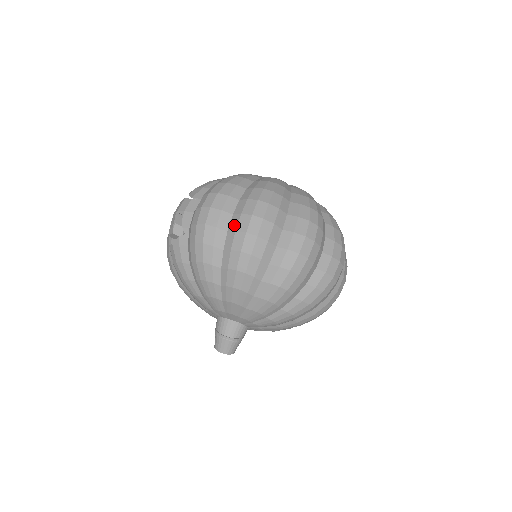
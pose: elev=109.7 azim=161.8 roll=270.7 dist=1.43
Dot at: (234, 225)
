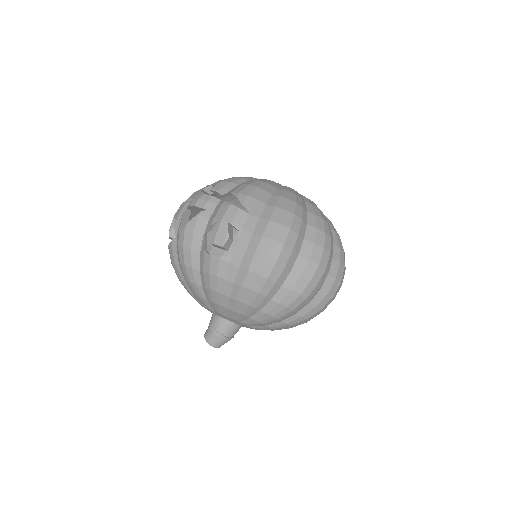
Dot at: (300, 268)
